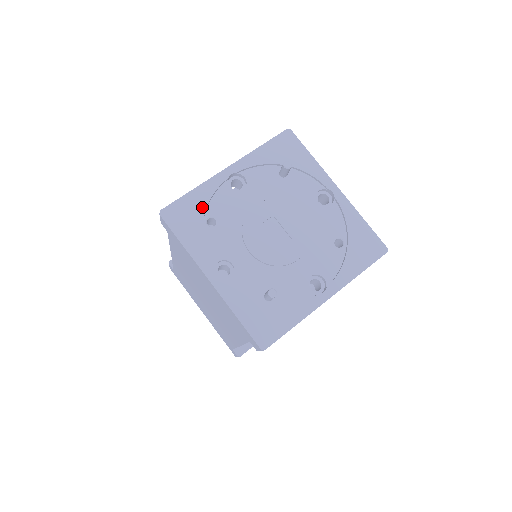
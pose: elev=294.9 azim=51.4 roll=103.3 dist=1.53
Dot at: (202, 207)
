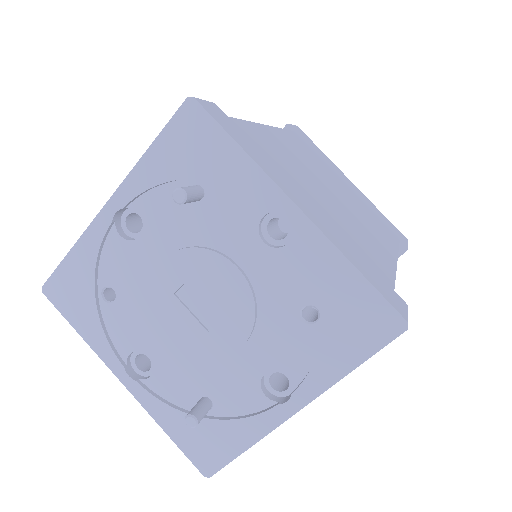
Dot at: (89, 276)
